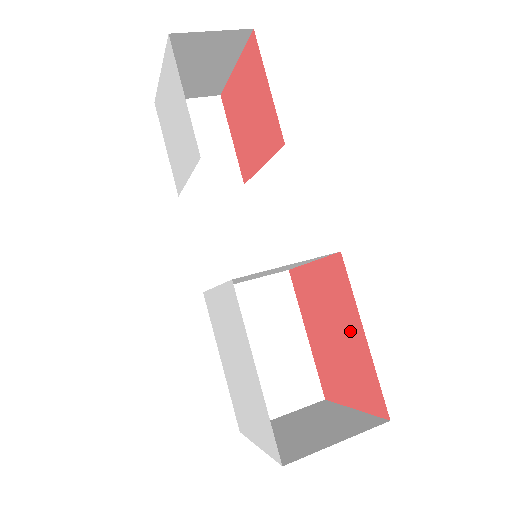
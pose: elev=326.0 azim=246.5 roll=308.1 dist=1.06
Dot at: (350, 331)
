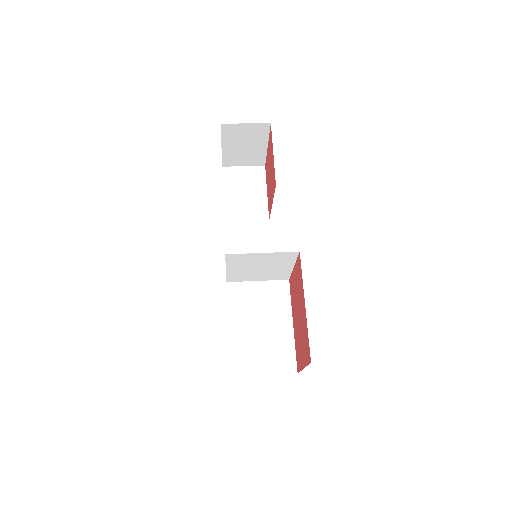
Dot at: (302, 307)
